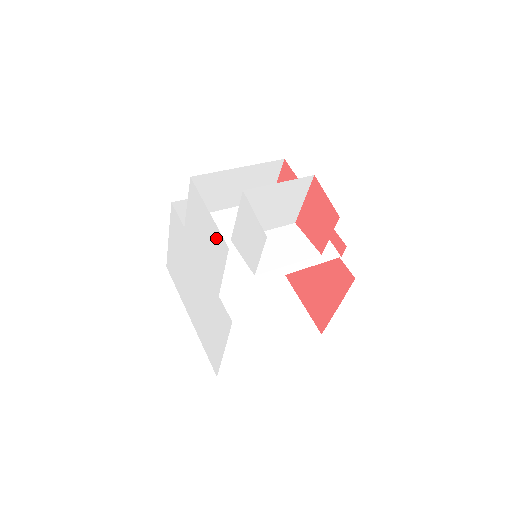
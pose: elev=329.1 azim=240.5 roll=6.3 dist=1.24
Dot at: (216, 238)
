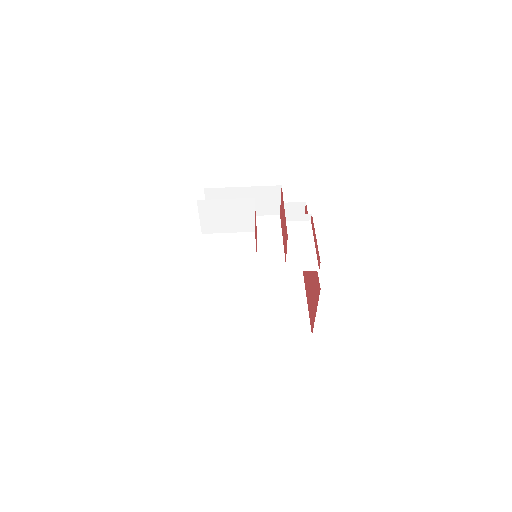
Dot at: occluded
